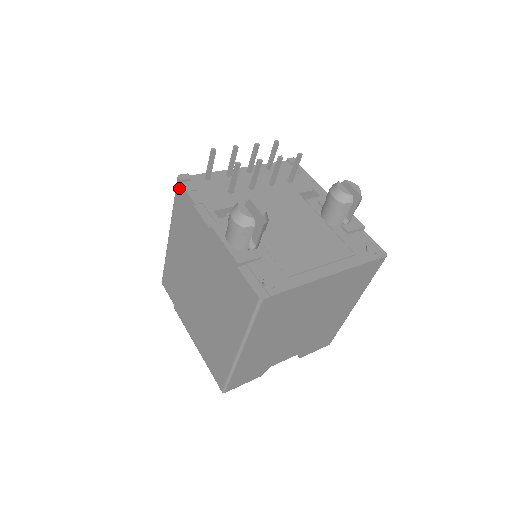
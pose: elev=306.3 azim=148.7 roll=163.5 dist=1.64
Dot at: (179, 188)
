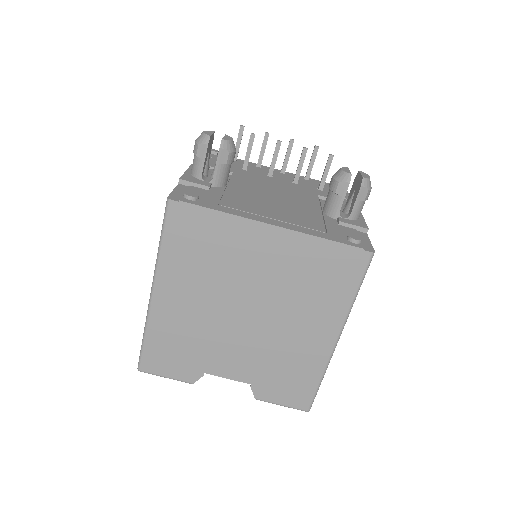
Dot at: occluded
